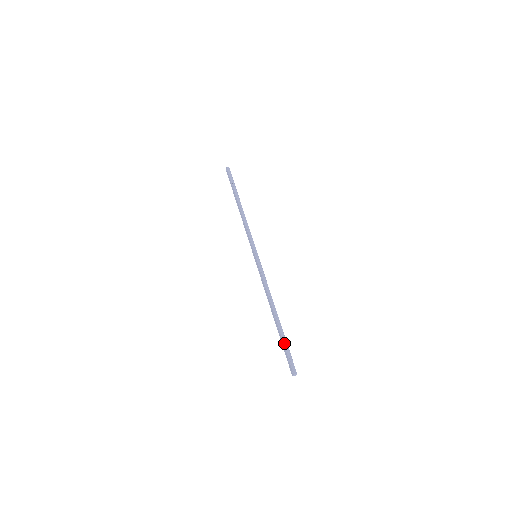
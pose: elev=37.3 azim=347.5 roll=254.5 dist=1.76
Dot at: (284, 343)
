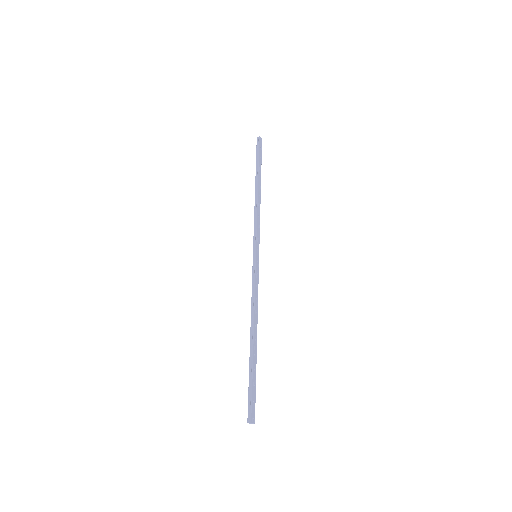
Dot at: (249, 378)
